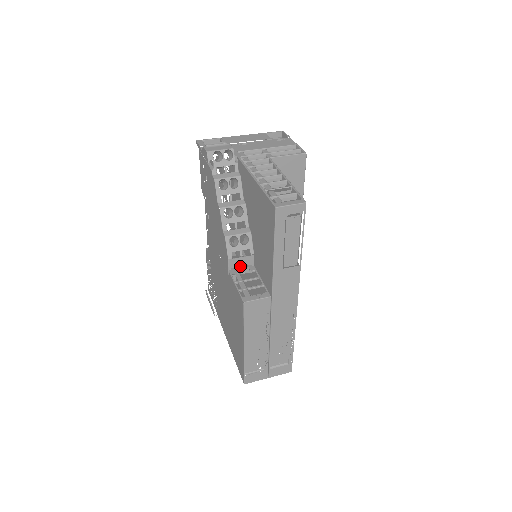
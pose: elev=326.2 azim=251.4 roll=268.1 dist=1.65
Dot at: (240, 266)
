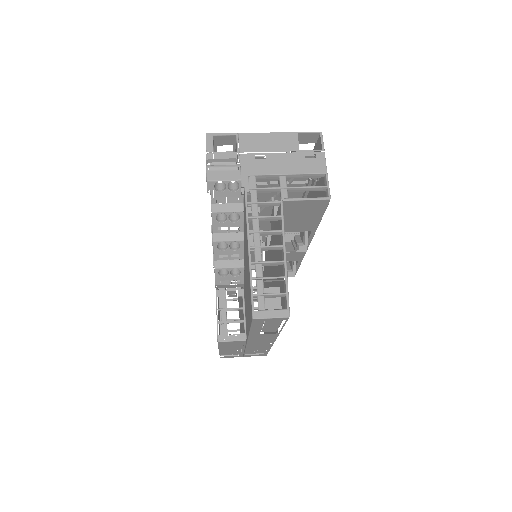
Dot at: (229, 287)
